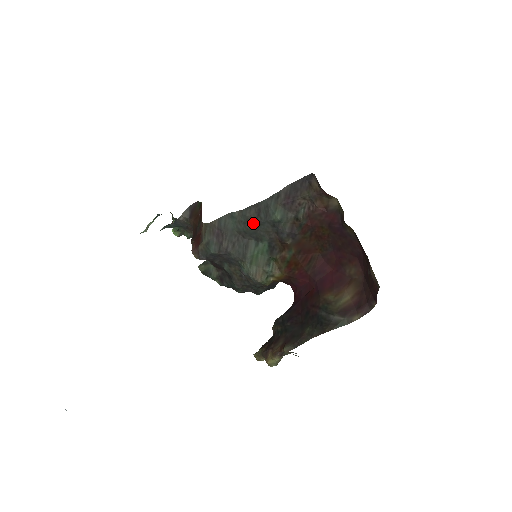
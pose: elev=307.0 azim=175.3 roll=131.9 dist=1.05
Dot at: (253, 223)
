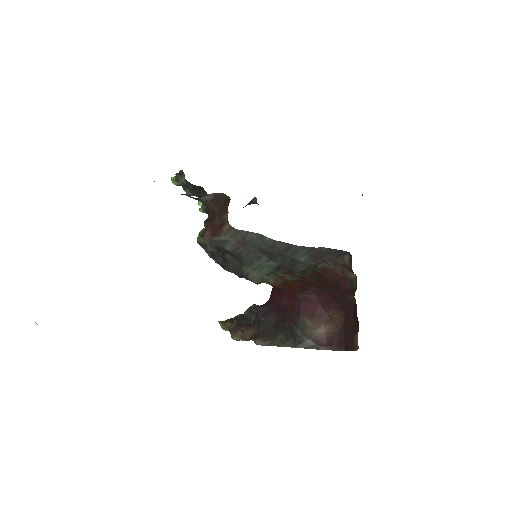
Dot at: (277, 251)
